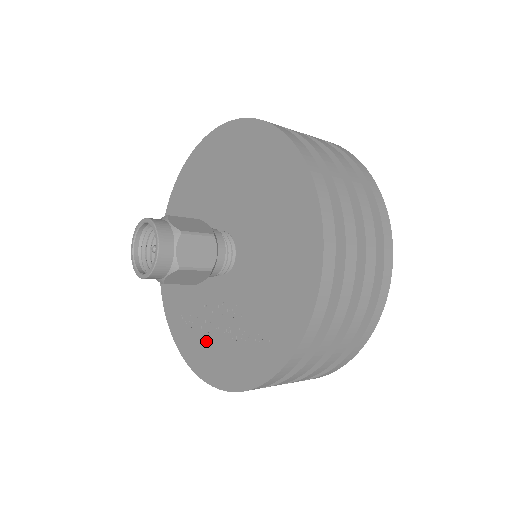
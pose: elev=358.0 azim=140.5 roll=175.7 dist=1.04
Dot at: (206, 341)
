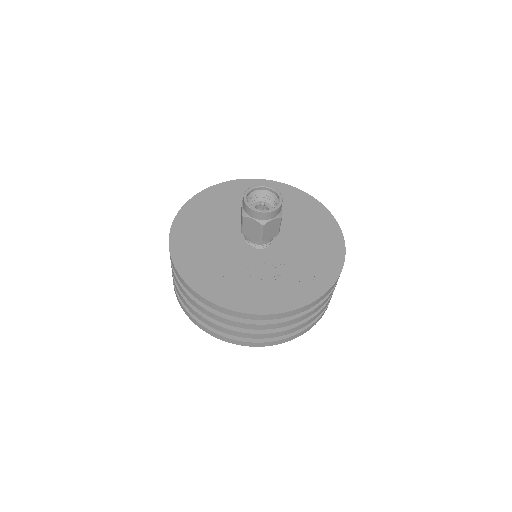
Dot at: (246, 287)
